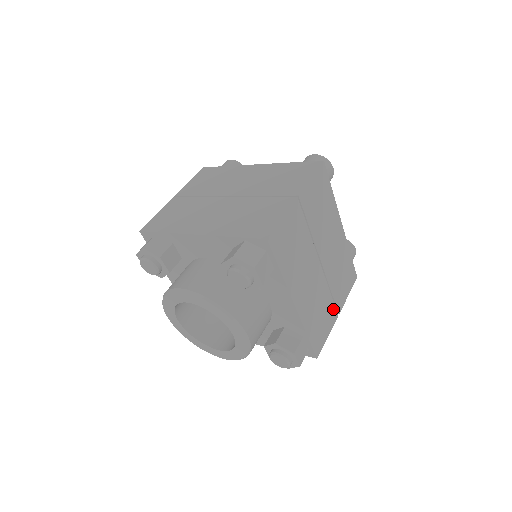
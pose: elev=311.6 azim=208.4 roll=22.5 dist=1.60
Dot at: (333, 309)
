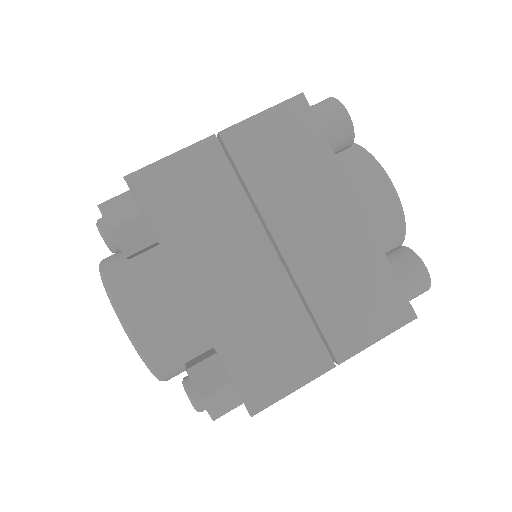
Dot at: occluded
